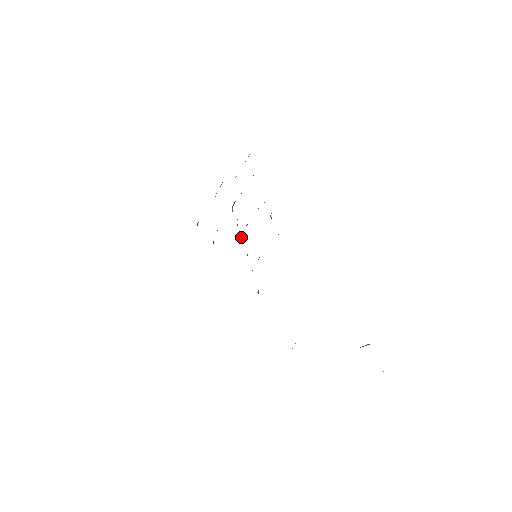
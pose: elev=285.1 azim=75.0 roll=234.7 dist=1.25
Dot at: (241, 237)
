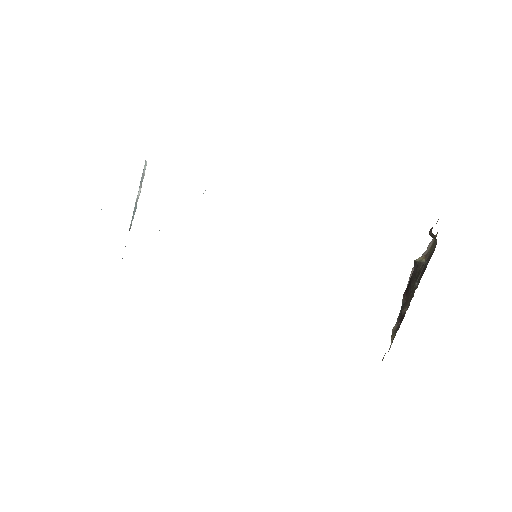
Dot at: occluded
